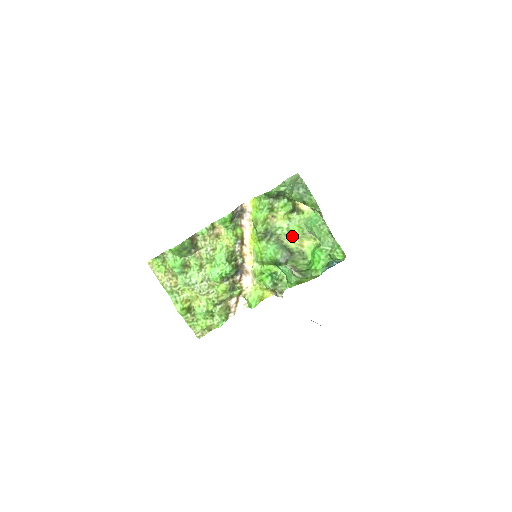
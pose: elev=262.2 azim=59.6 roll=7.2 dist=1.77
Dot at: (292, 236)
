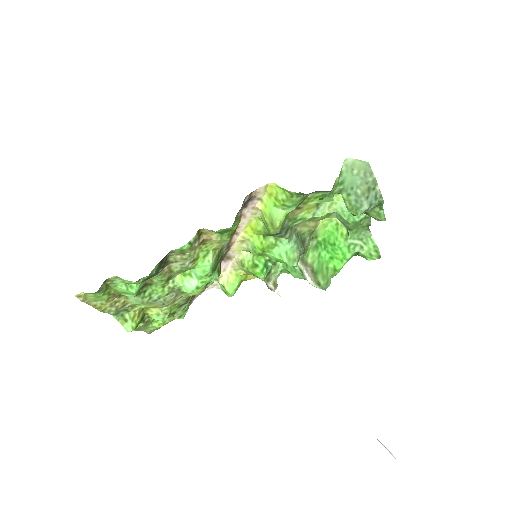
Dot at: (310, 220)
